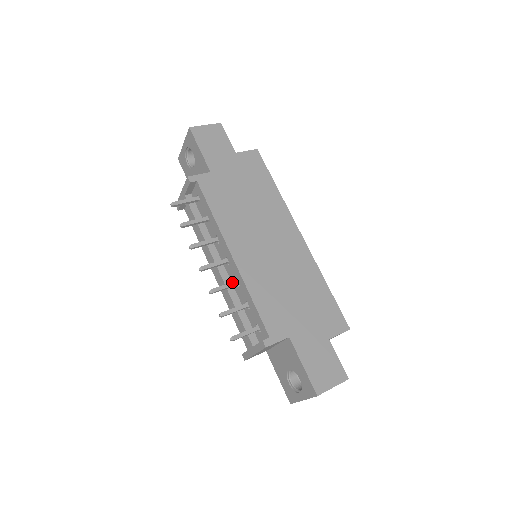
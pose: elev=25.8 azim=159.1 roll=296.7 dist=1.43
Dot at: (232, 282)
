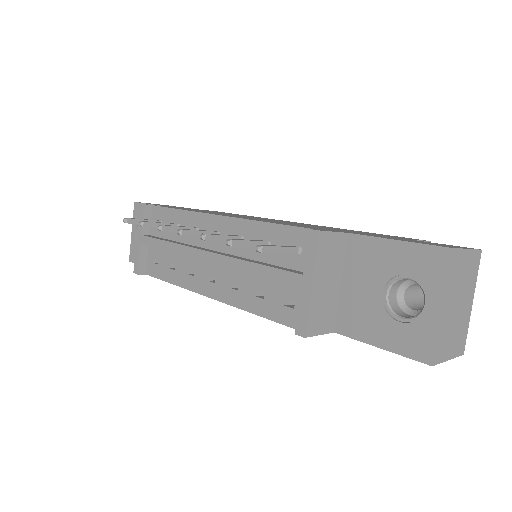
Dot at: (231, 235)
